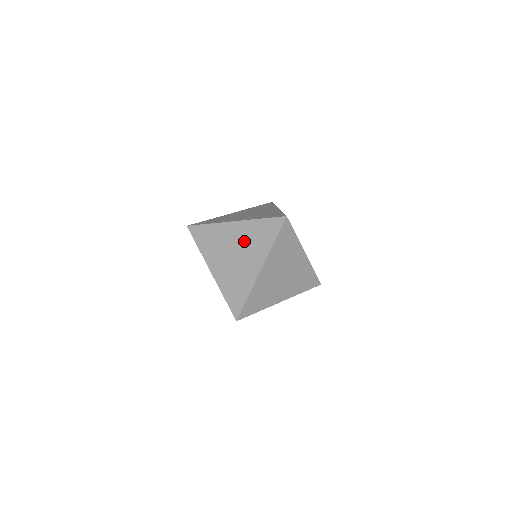
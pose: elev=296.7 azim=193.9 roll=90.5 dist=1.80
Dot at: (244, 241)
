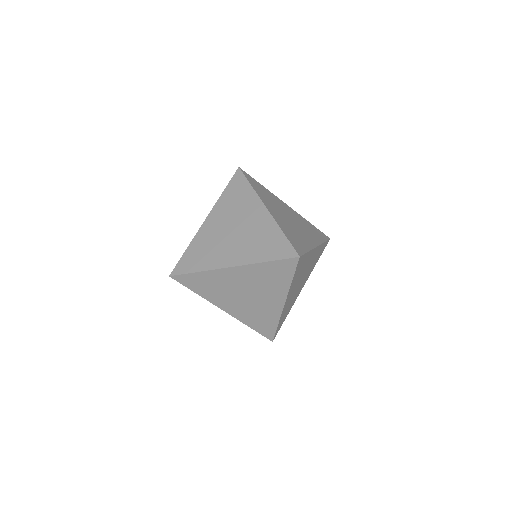
Dot at: occluded
